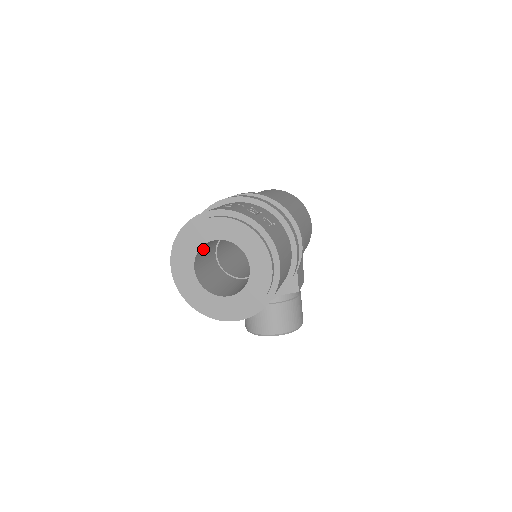
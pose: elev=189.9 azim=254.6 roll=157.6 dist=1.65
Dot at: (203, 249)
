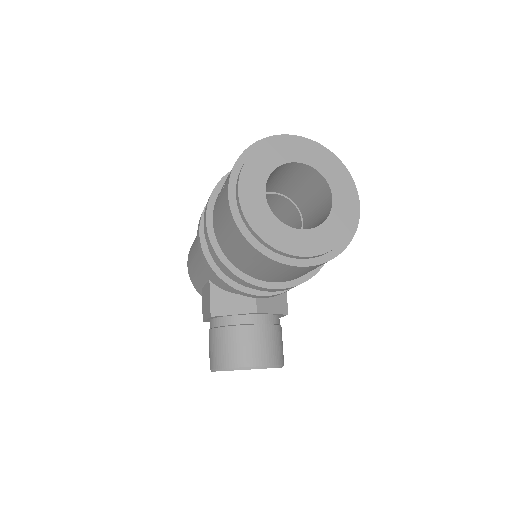
Dot at: occluded
